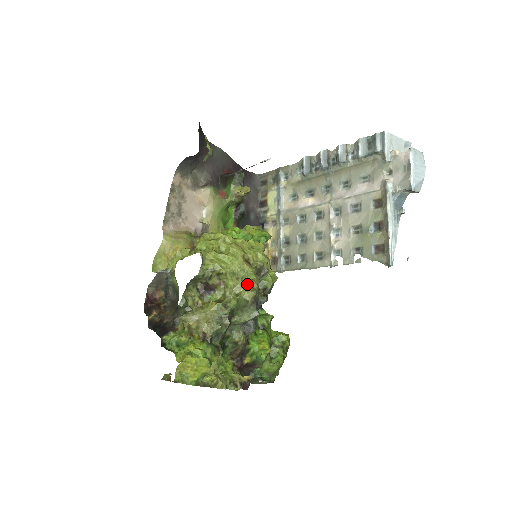
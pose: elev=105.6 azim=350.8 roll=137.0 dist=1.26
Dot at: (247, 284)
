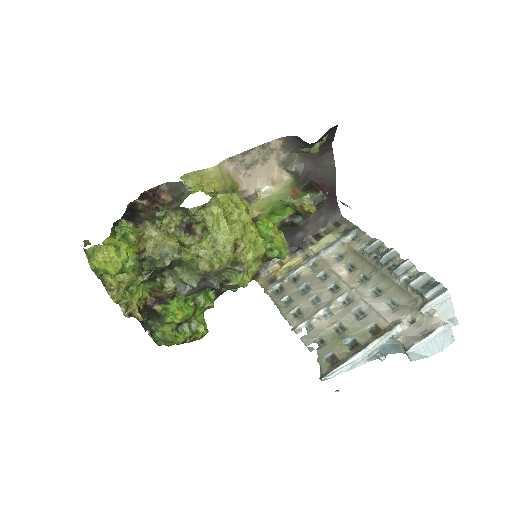
Dot at: (214, 258)
